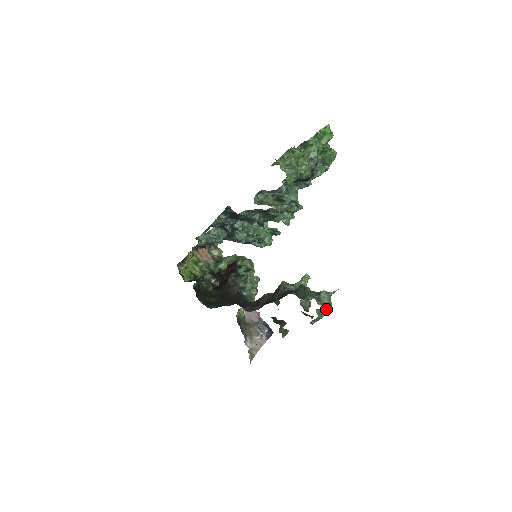
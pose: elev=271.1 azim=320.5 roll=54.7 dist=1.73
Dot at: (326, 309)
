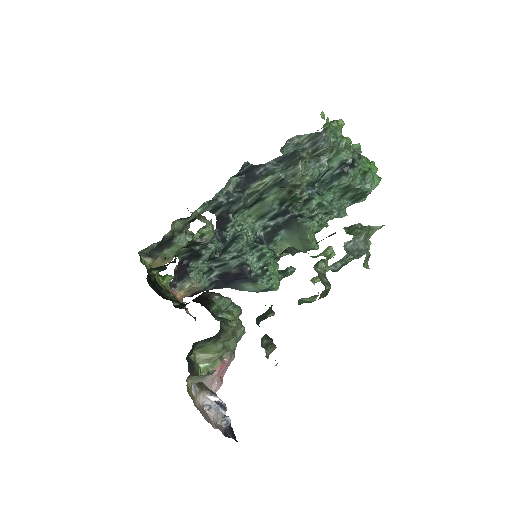
Dot at: (361, 248)
